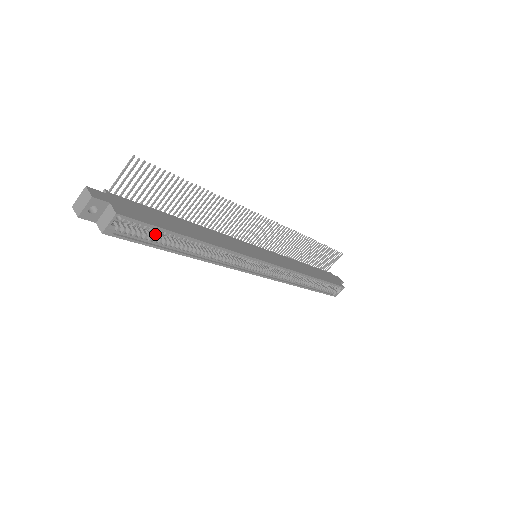
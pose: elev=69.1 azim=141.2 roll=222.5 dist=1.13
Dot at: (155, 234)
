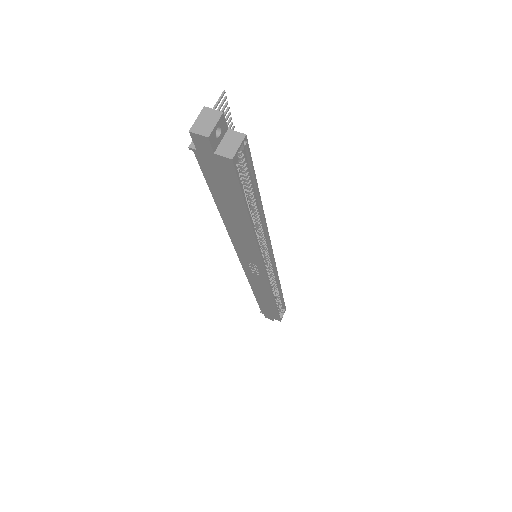
Dot at: occluded
